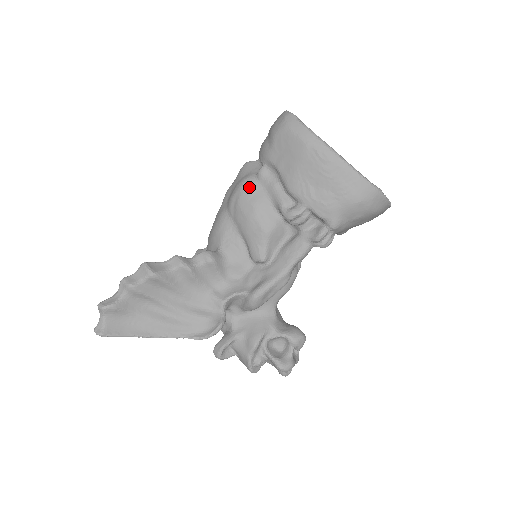
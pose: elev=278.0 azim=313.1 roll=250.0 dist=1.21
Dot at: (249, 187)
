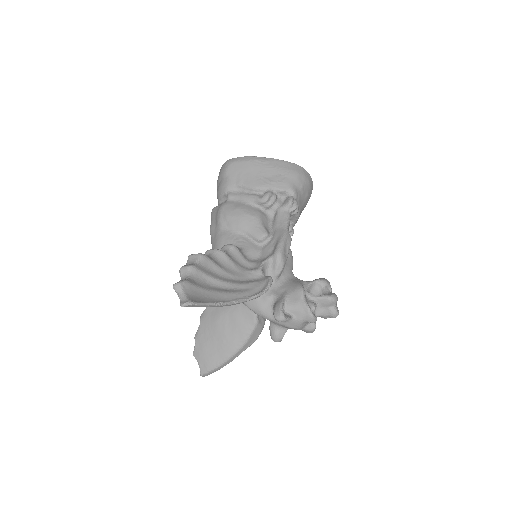
Dot at: (228, 205)
